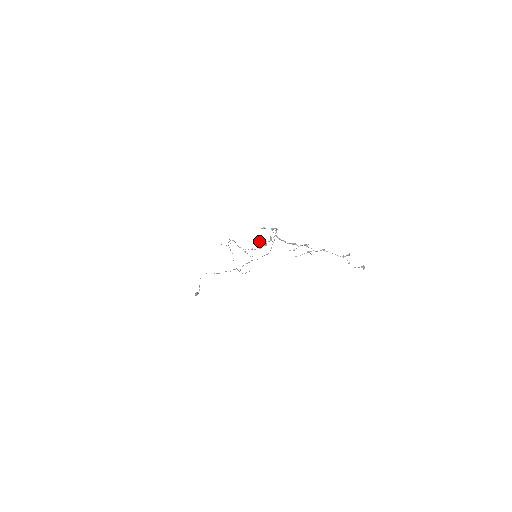
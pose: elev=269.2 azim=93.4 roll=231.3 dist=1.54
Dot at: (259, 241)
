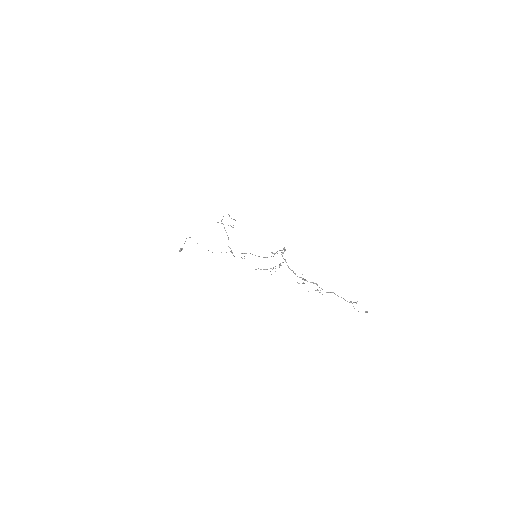
Dot at: occluded
